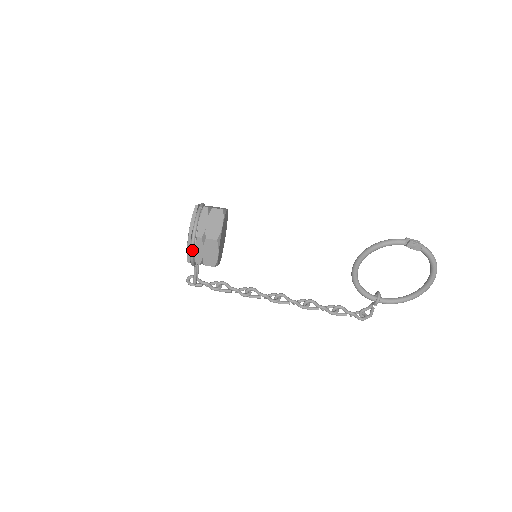
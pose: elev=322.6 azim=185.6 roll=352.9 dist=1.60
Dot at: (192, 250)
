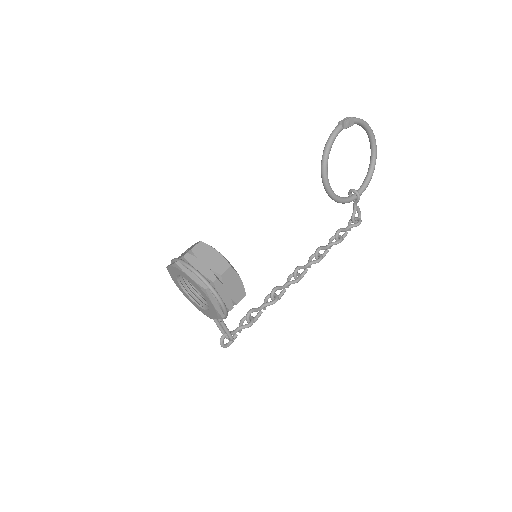
Dot at: (220, 299)
